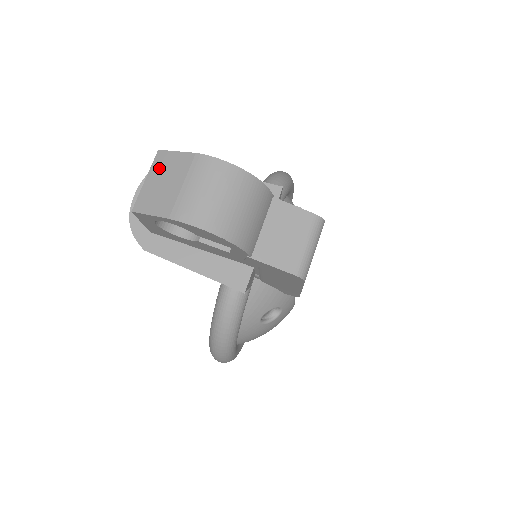
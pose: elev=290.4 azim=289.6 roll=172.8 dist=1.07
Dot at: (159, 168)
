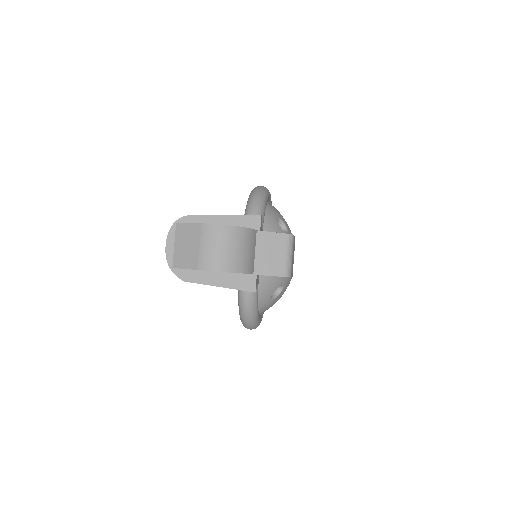
Dot at: (181, 236)
